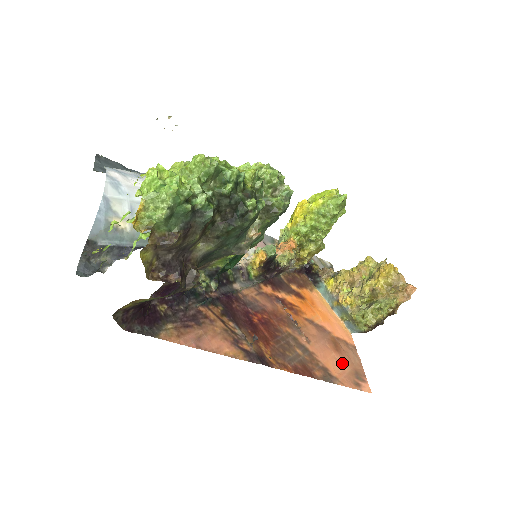
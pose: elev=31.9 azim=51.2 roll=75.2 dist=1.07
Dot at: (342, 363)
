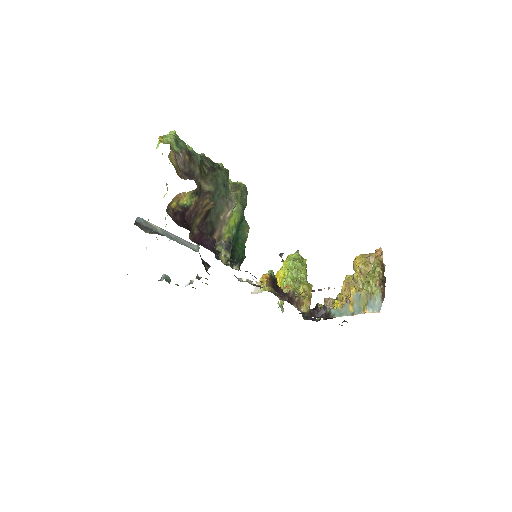
Dot at: occluded
